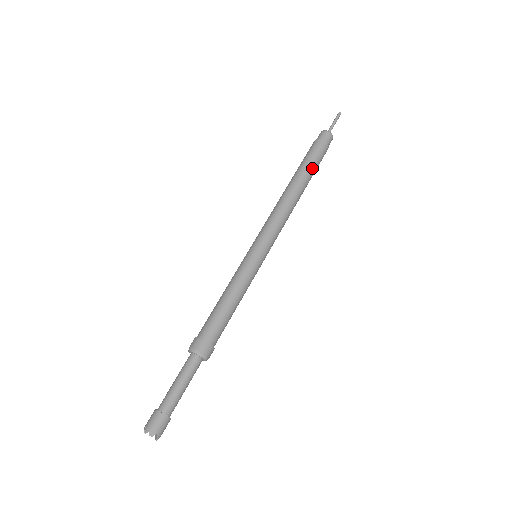
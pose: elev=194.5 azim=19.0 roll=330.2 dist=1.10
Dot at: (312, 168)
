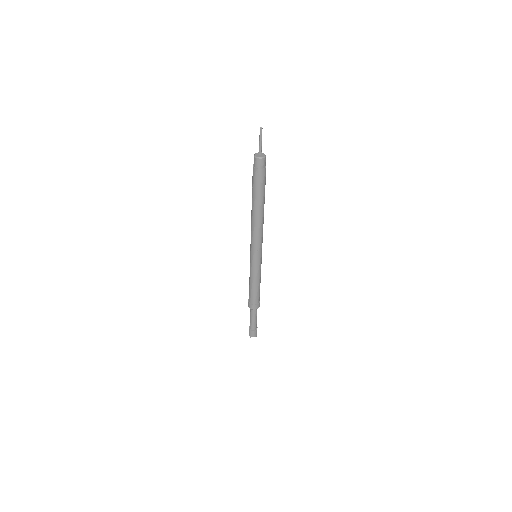
Dot at: (262, 194)
